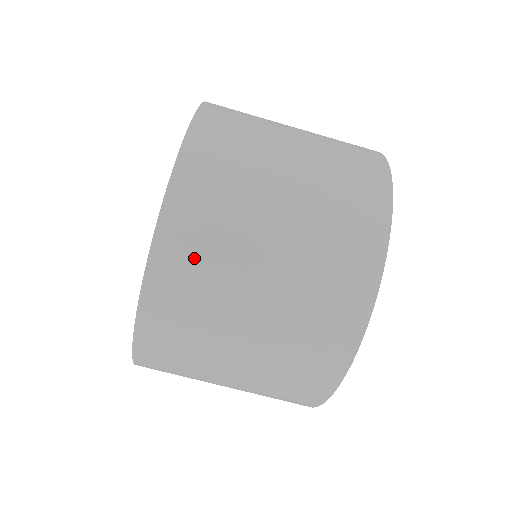
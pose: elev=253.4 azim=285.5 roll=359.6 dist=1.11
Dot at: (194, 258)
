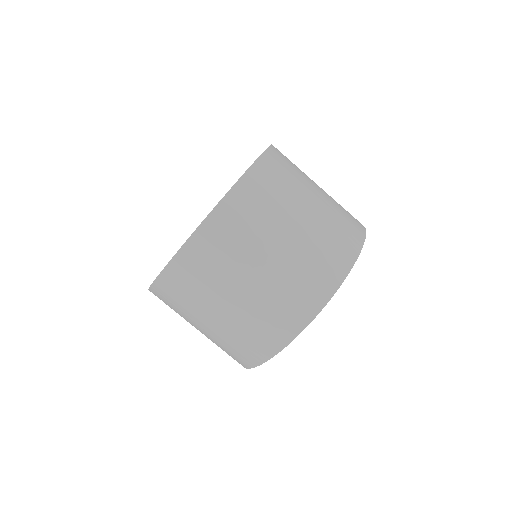
Dot at: (283, 169)
